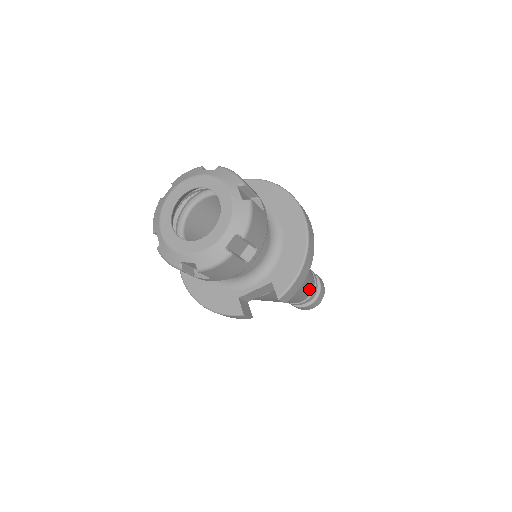
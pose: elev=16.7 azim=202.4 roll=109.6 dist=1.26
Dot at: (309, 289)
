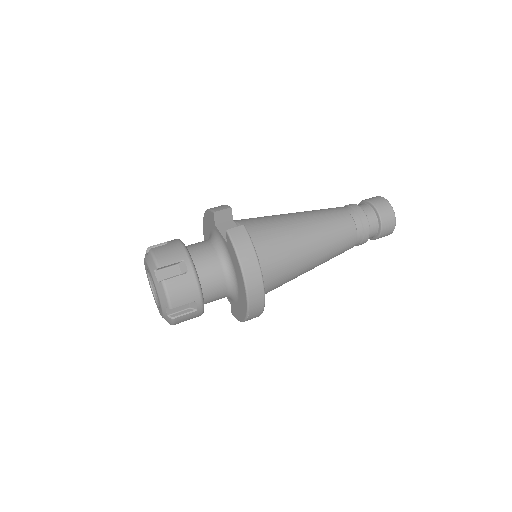
Dot at: occluded
